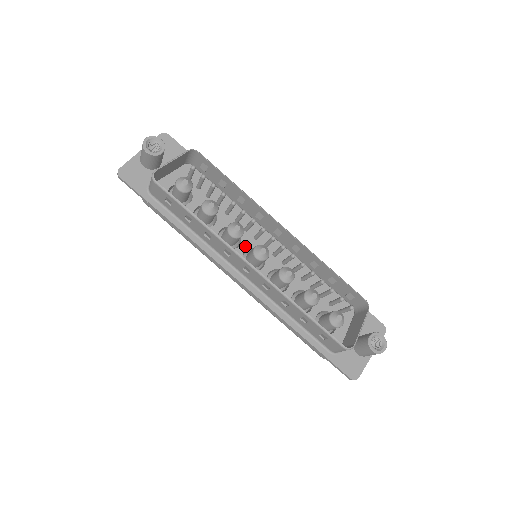
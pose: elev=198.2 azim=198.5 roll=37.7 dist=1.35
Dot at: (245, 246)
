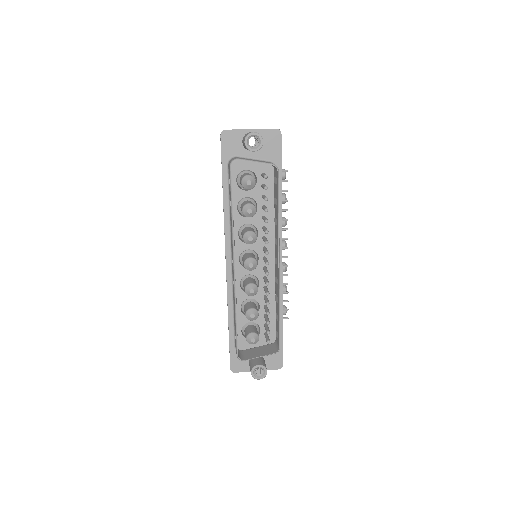
Dot at: (252, 247)
